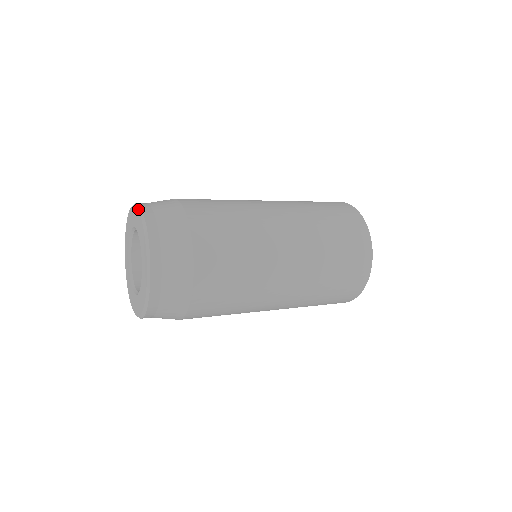
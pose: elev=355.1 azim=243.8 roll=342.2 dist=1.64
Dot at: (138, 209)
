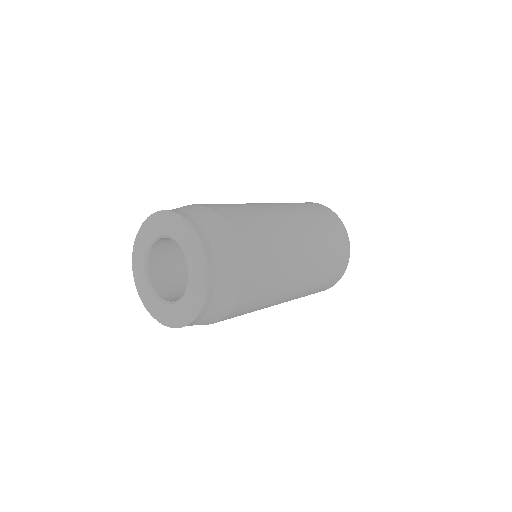
Dot at: (146, 219)
